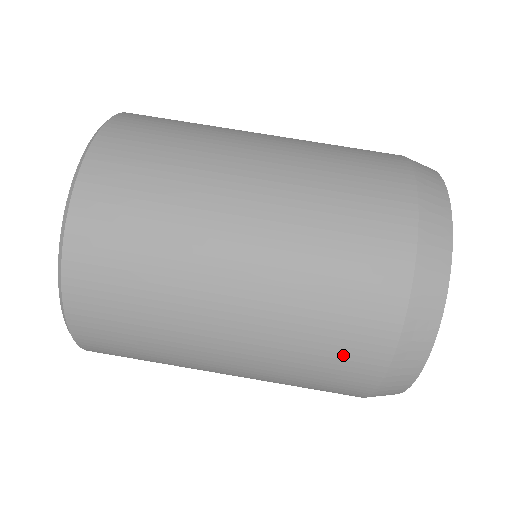
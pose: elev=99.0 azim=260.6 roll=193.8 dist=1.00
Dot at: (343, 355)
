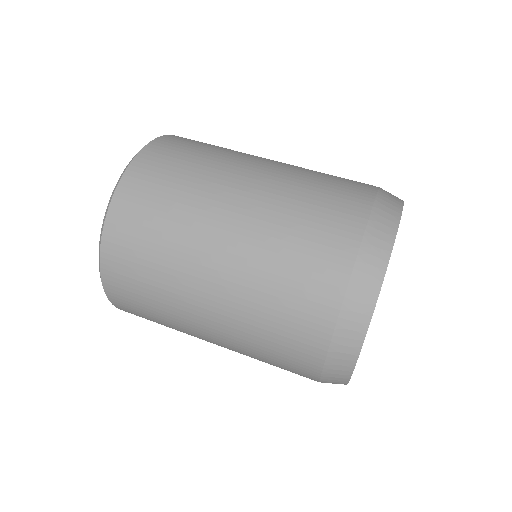
Dot at: (287, 365)
